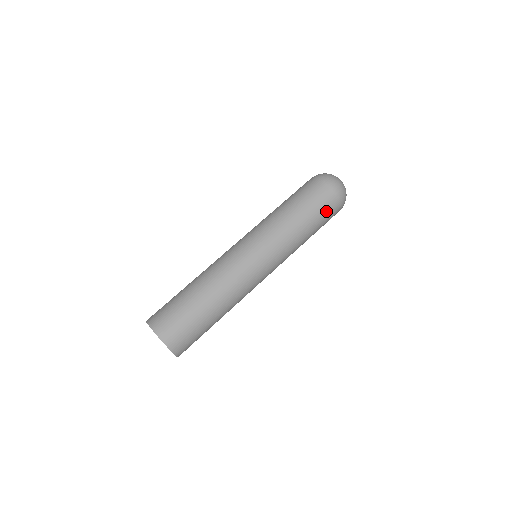
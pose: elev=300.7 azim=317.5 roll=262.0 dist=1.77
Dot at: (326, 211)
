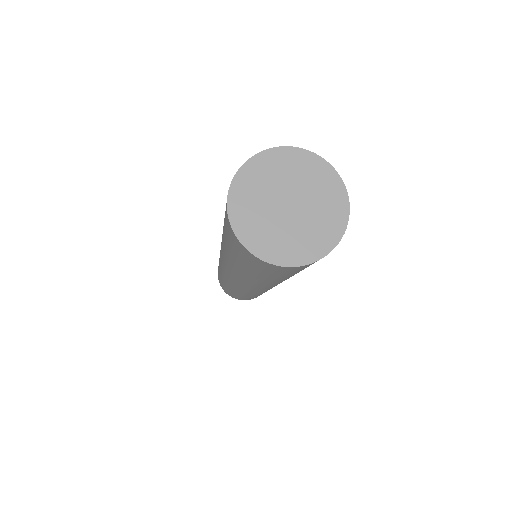
Dot at: occluded
